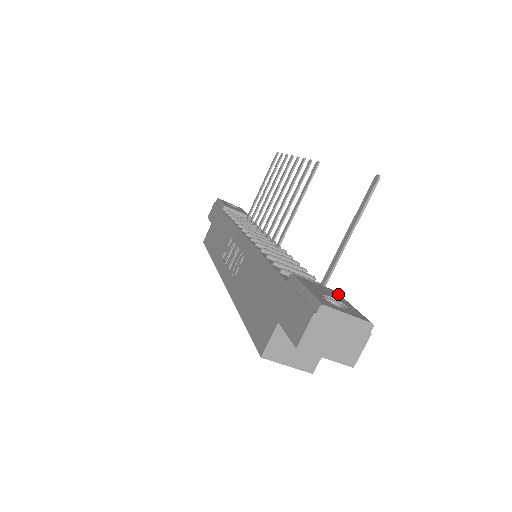
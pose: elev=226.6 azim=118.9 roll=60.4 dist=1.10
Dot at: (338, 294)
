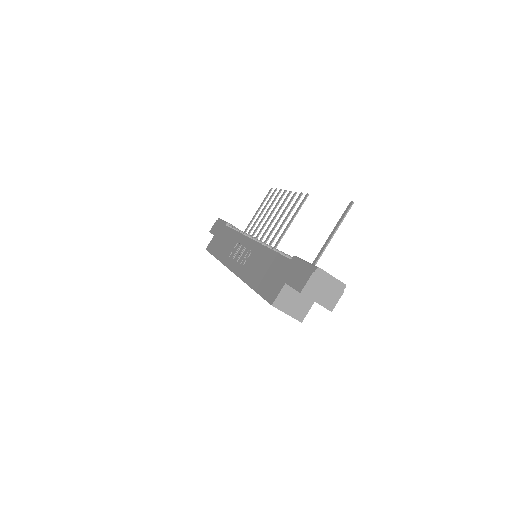
Dot at: occluded
